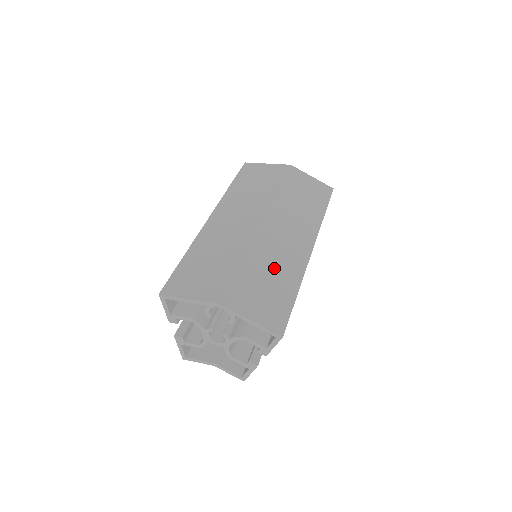
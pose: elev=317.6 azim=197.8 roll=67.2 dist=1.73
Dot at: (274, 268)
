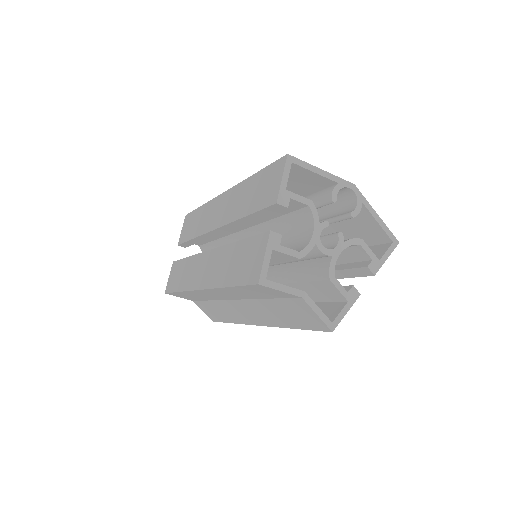
Dot at: occluded
